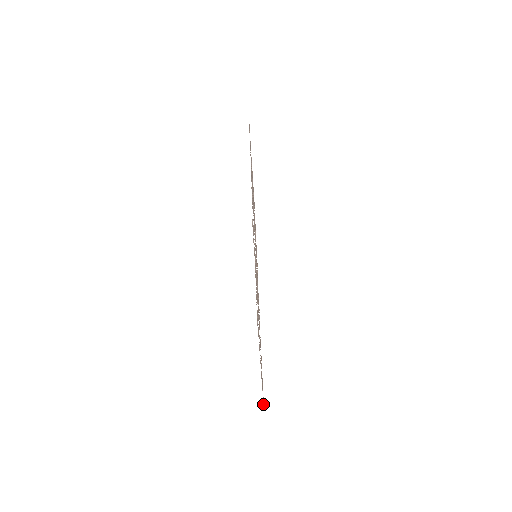
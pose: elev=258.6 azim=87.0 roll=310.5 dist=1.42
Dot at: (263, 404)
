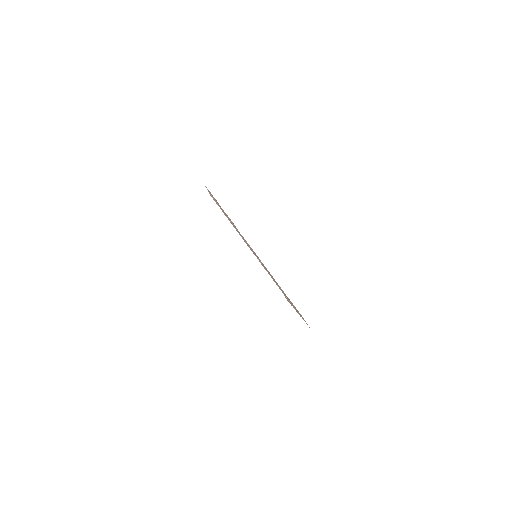
Dot at: (305, 321)
